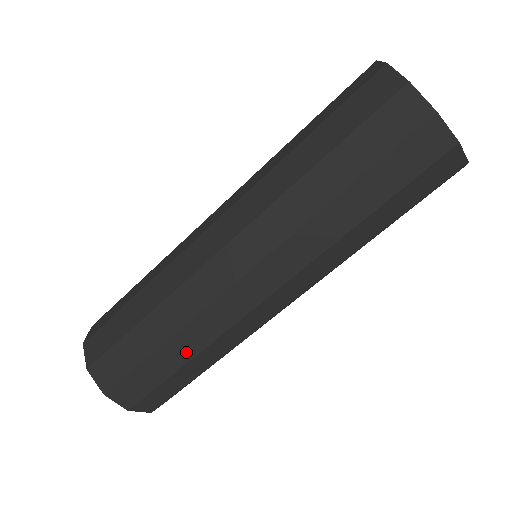
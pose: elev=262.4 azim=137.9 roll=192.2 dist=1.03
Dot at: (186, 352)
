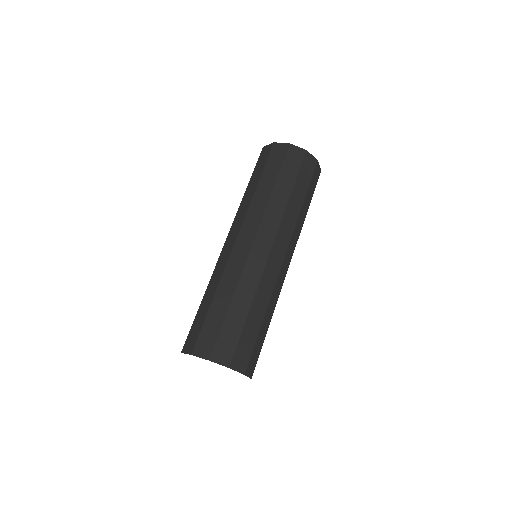
Dot at: (245, 304)
